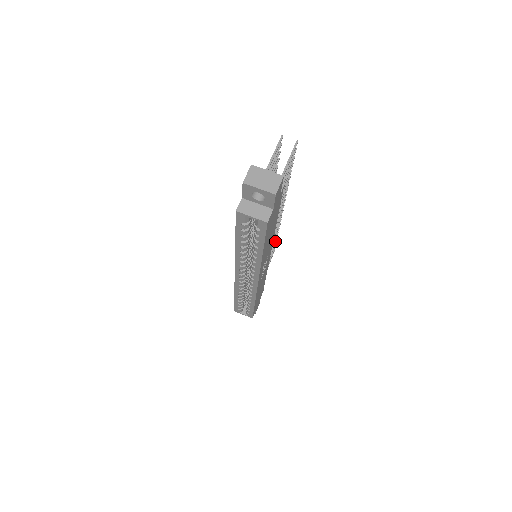
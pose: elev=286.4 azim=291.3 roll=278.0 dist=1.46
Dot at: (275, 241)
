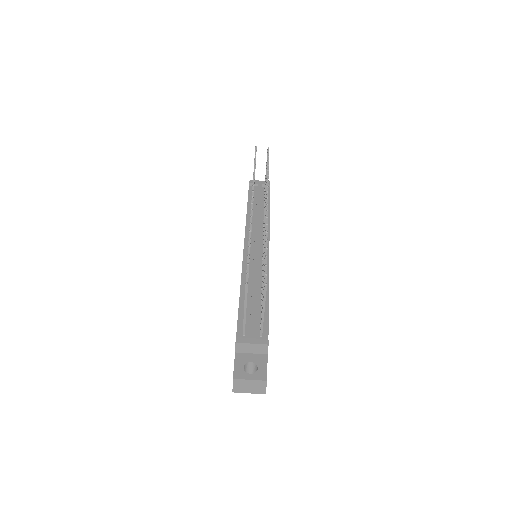
Dot at: occluded
